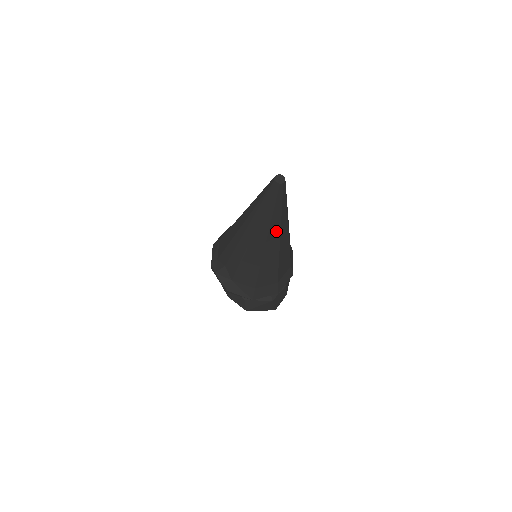
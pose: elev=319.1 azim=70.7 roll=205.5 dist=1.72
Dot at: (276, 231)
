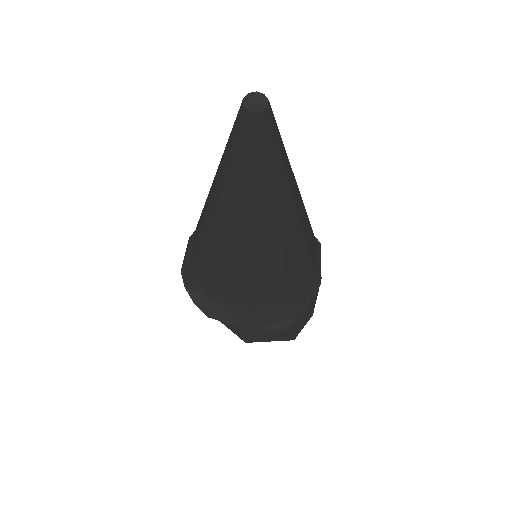
Dot at: (269, 217)
